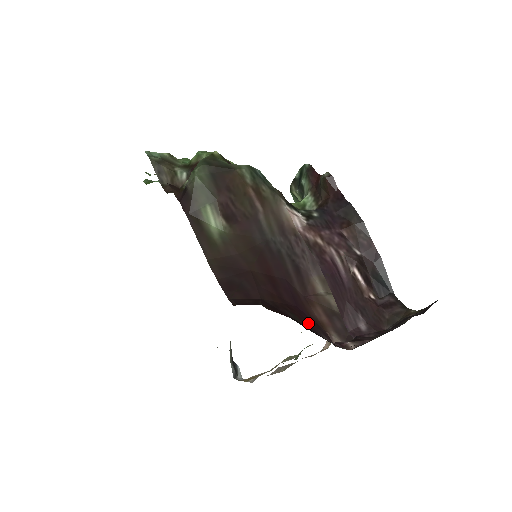
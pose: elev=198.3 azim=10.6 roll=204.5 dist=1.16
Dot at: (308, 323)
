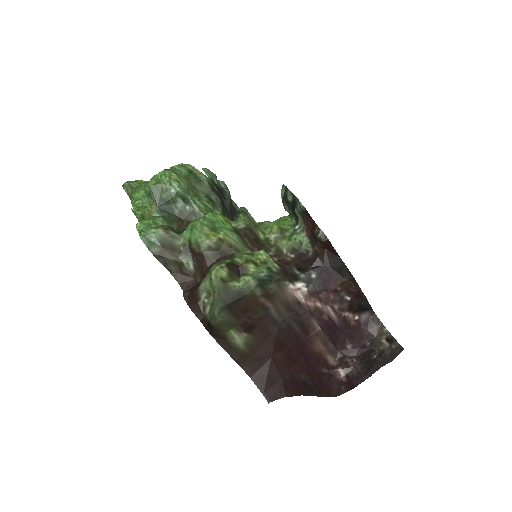
Dot at: (313, 369)
